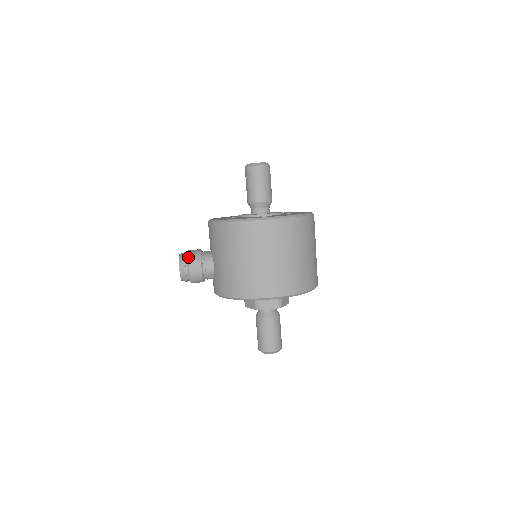
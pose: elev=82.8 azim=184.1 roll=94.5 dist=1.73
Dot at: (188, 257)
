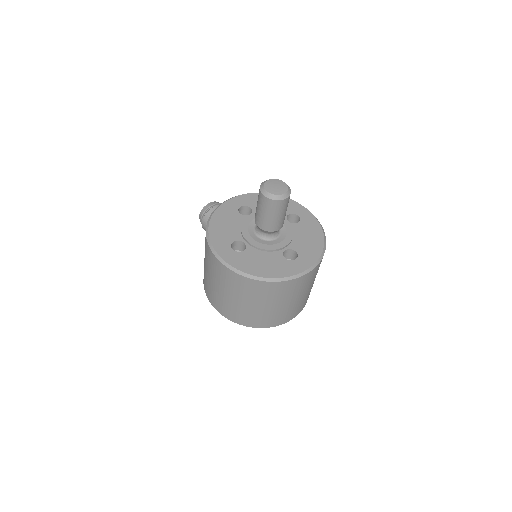
Dot at: (205, 214)
